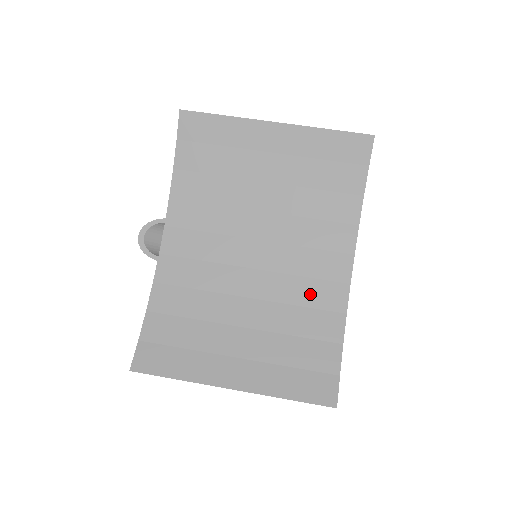
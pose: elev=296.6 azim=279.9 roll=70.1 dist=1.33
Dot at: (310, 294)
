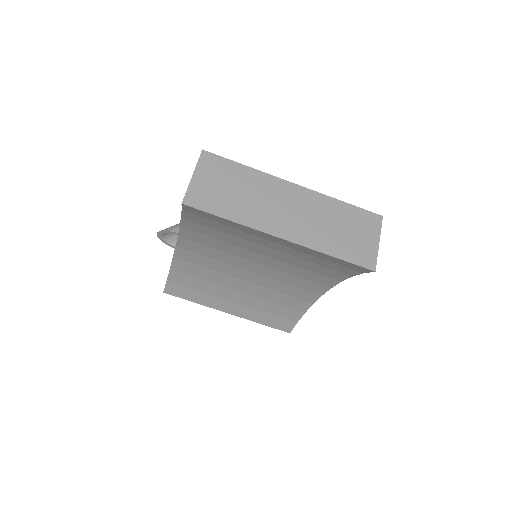
Dot at: (290, 291)
